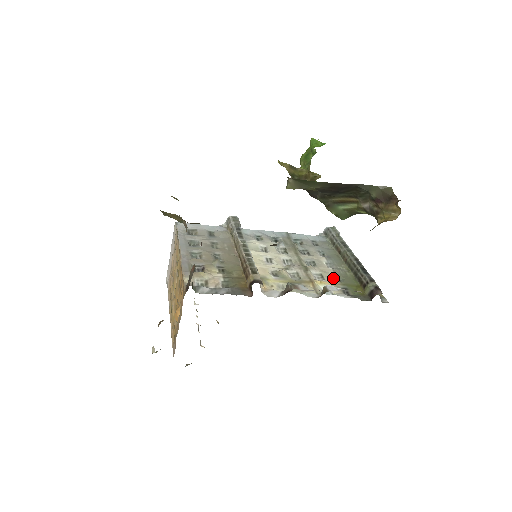
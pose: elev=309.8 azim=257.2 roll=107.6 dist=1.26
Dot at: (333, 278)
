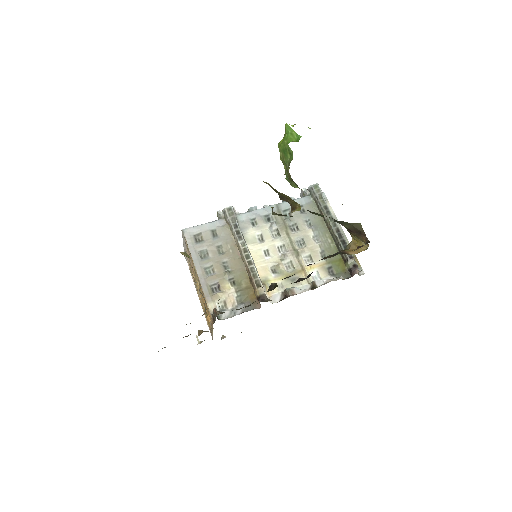
Dot at: (320, 257)
